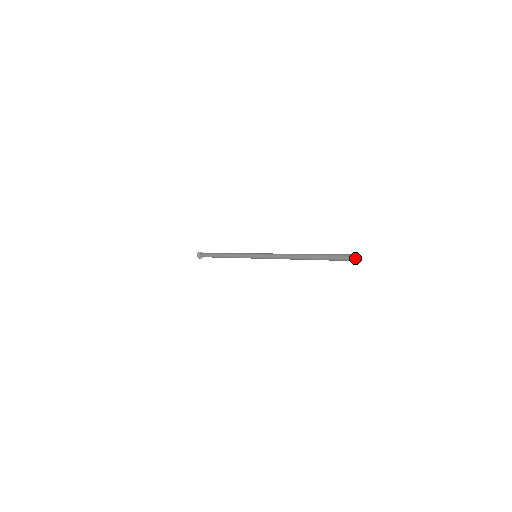
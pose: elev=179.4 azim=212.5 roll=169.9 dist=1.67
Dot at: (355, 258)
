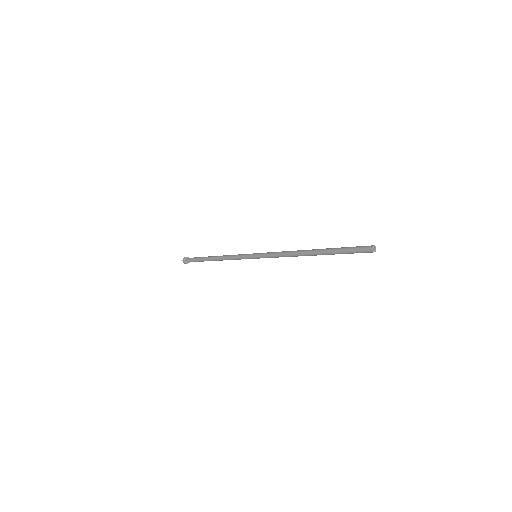
Dot at: occluded
